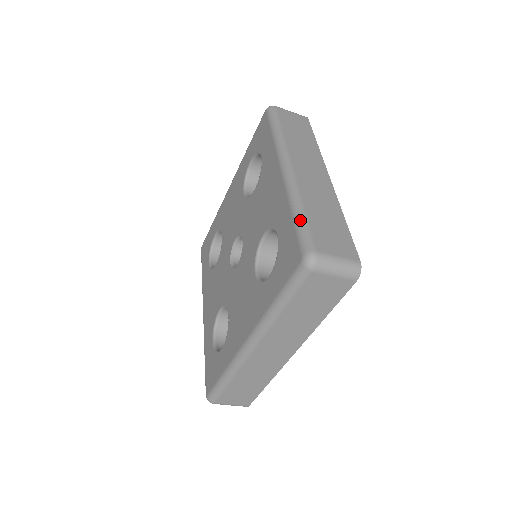
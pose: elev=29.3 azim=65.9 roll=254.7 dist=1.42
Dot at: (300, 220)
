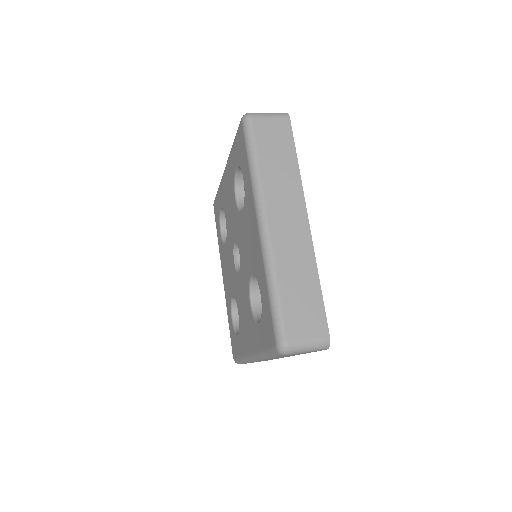
Dot at: (274, 303)
